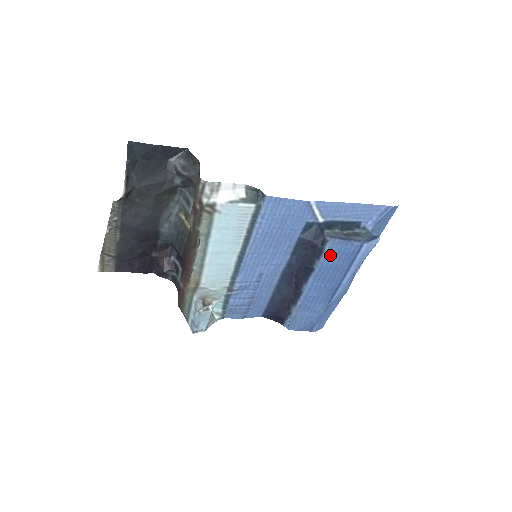
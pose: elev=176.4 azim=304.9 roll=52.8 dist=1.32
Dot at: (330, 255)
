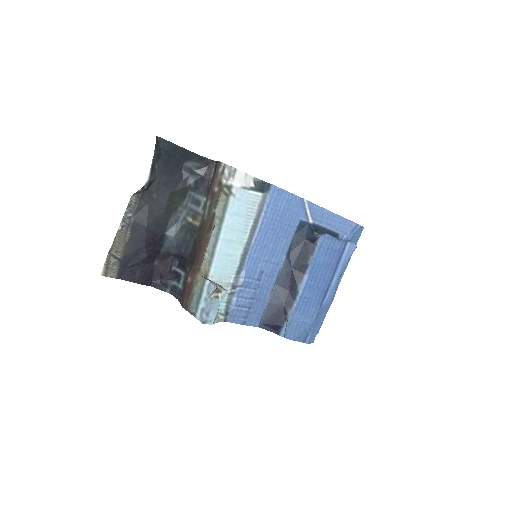
Dot at: (321, 251)
